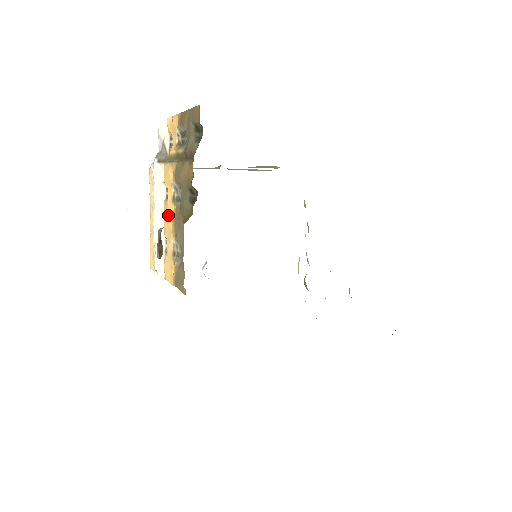
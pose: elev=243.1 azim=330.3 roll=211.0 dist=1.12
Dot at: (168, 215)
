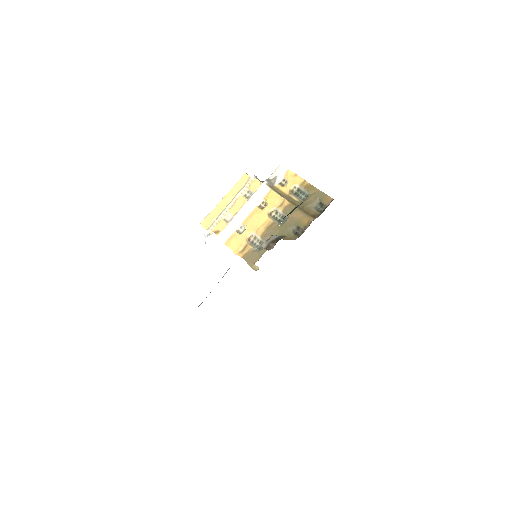
Dot at: (258, 218)
